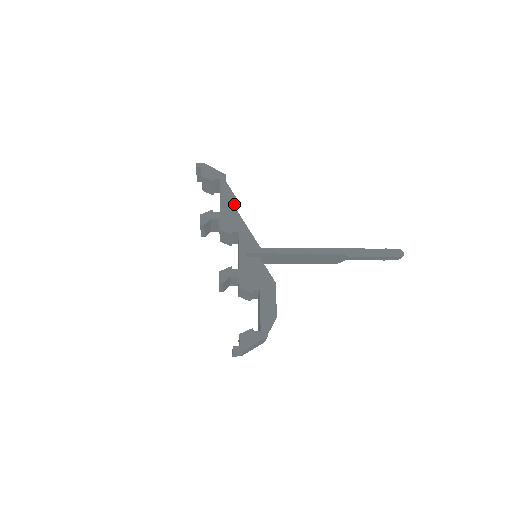
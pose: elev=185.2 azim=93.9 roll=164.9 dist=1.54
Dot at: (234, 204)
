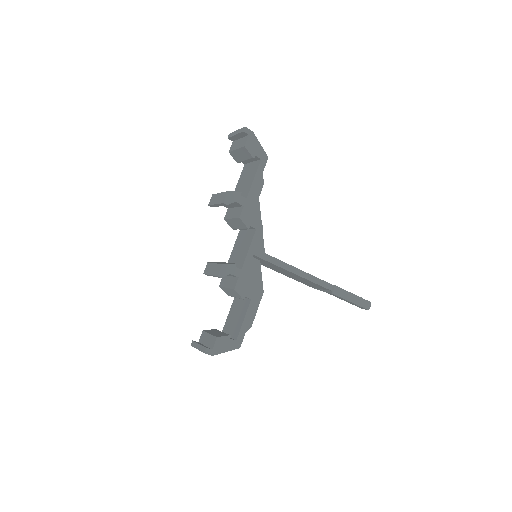
Dot at: (259, 191)
